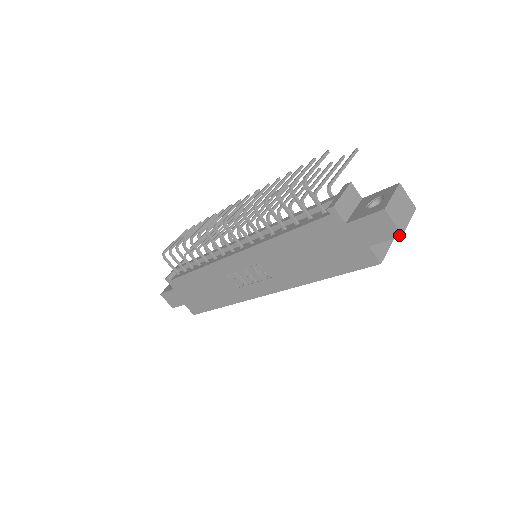
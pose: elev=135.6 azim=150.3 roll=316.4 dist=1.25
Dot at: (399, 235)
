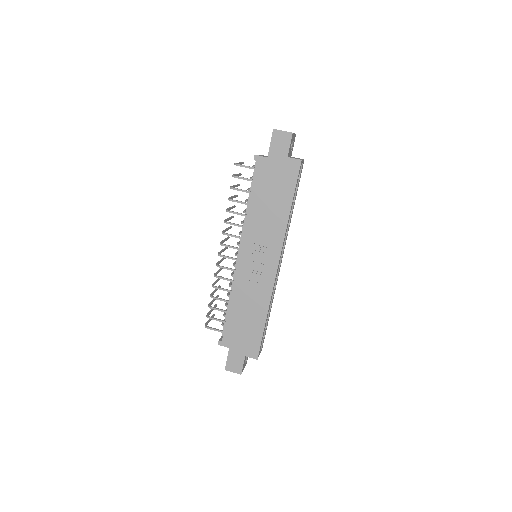
Dot at: (291, 134)
